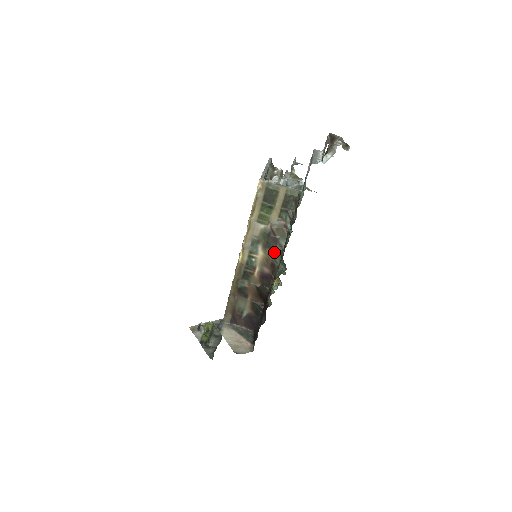
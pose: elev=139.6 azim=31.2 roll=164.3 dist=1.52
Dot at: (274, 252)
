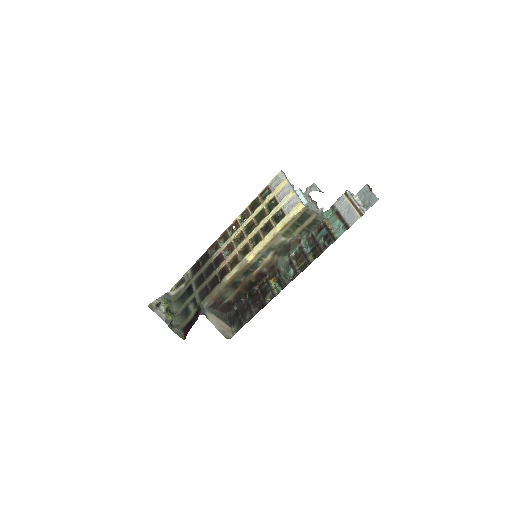
Dot at: (281, 258)
